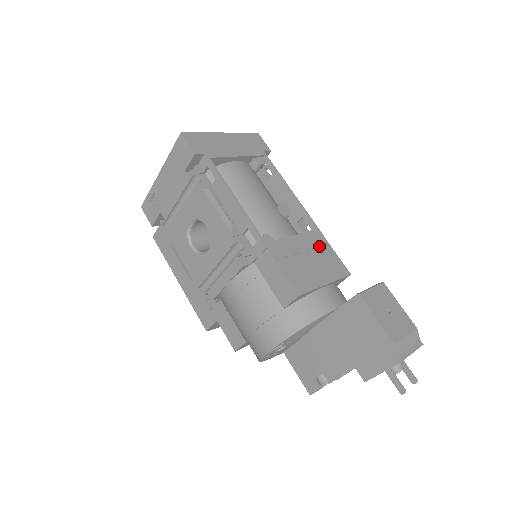
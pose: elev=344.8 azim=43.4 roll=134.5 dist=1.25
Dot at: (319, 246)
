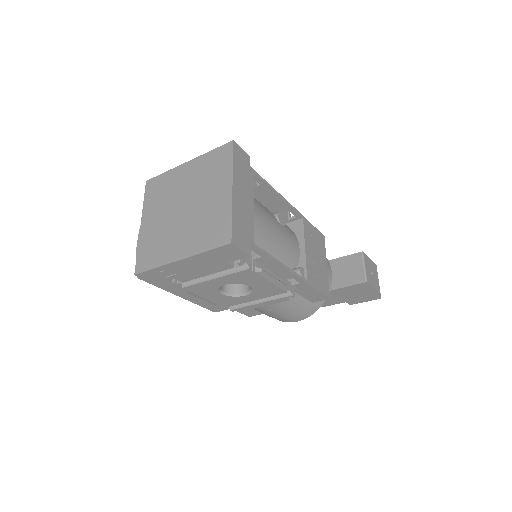
Dot at: (311, 235)
